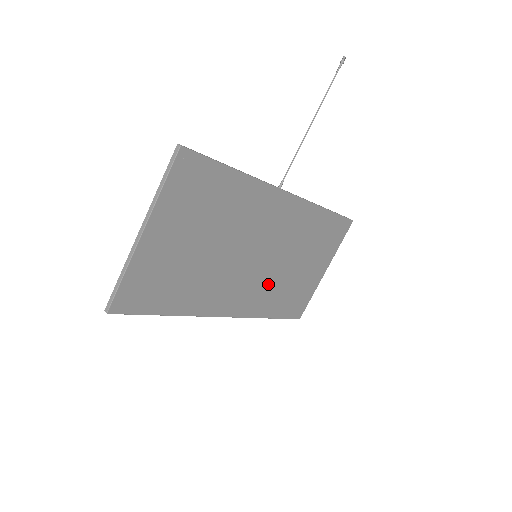
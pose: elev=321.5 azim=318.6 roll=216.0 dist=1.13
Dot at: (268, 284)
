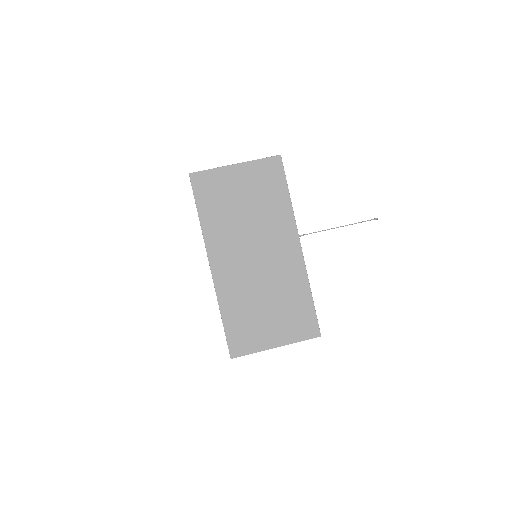
Dot at: (244, 286)
